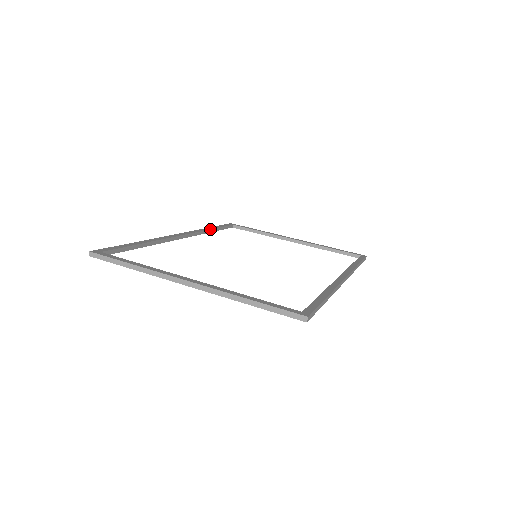
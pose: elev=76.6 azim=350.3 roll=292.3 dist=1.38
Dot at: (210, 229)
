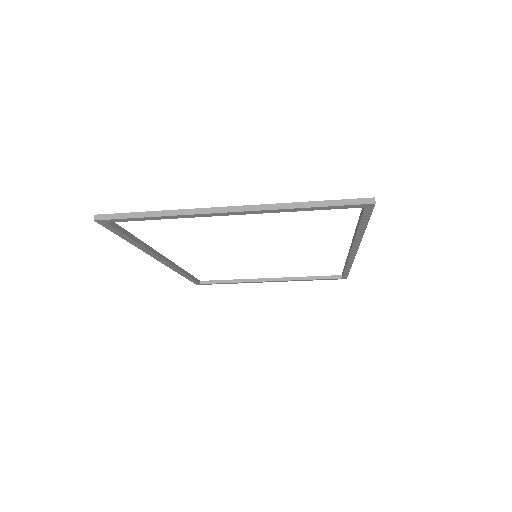
Dot at: (185, 271)
